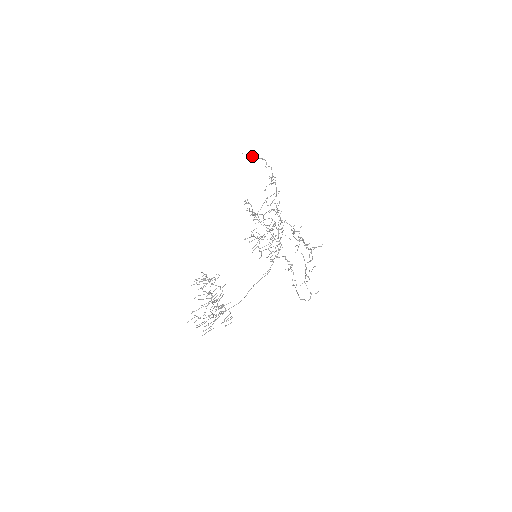
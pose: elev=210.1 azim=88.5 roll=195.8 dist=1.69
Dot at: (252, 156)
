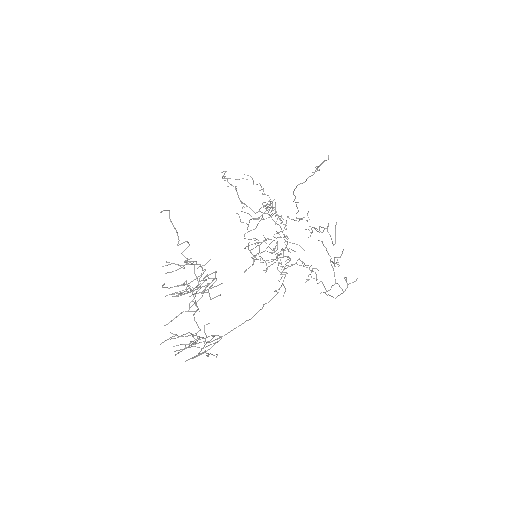
Dot at: (236, 179)
